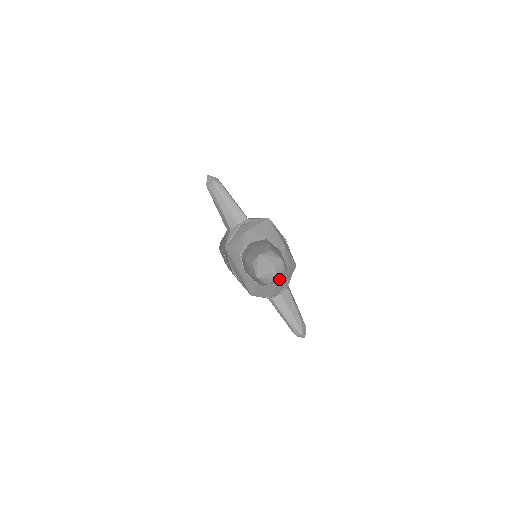
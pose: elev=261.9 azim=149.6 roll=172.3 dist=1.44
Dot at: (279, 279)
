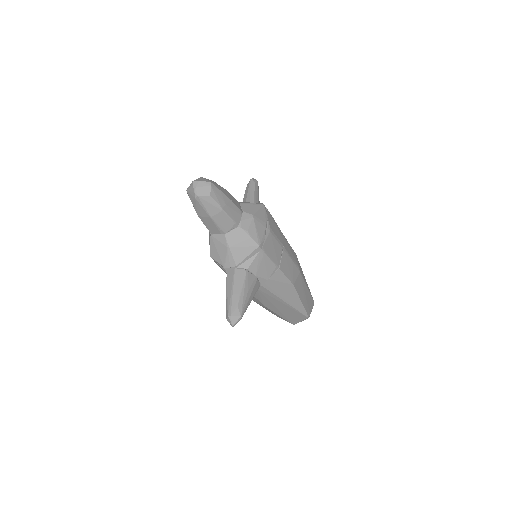
Dot at: (198, 194)
